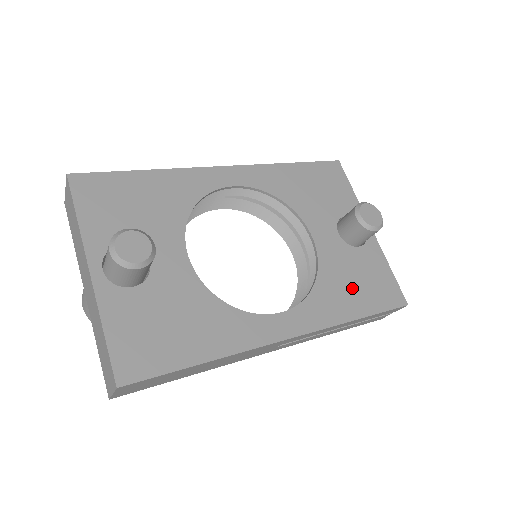
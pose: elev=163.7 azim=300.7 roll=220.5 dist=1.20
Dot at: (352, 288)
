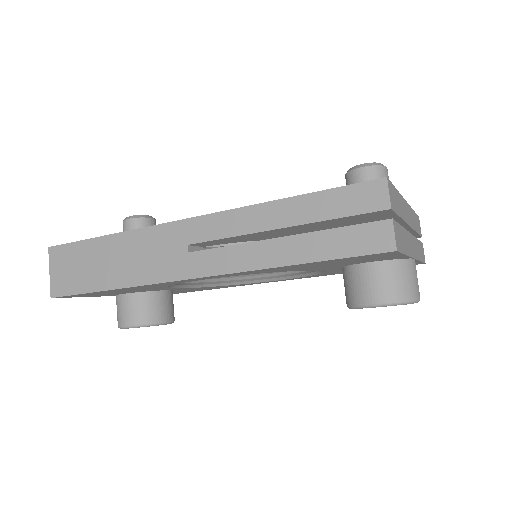
Dot at: occluded
